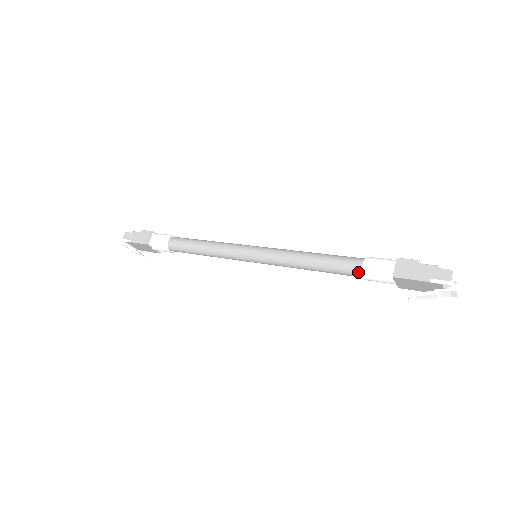
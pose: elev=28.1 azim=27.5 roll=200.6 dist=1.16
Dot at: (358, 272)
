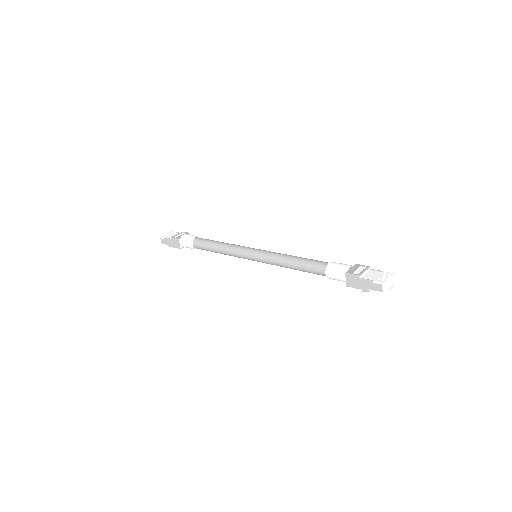
Dot at: occluded
